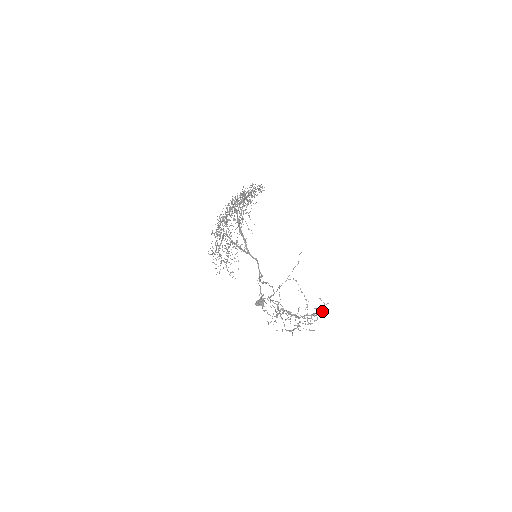
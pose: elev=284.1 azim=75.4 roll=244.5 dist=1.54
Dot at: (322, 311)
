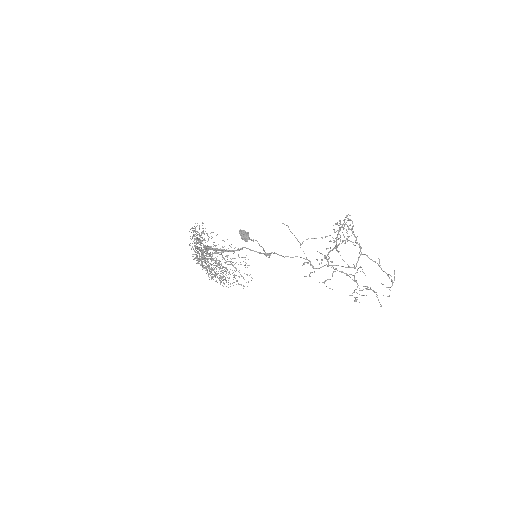
Dot at: (352, 223)
